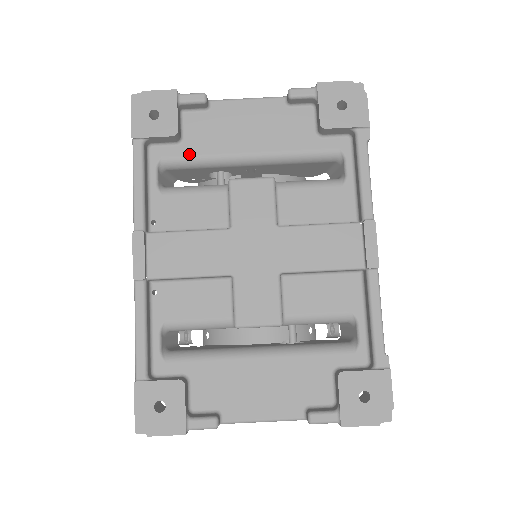
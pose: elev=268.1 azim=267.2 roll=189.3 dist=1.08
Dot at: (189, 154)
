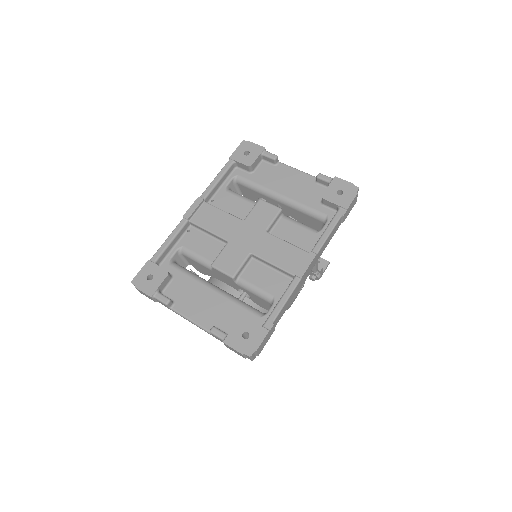
Dot at: (251, 180)
